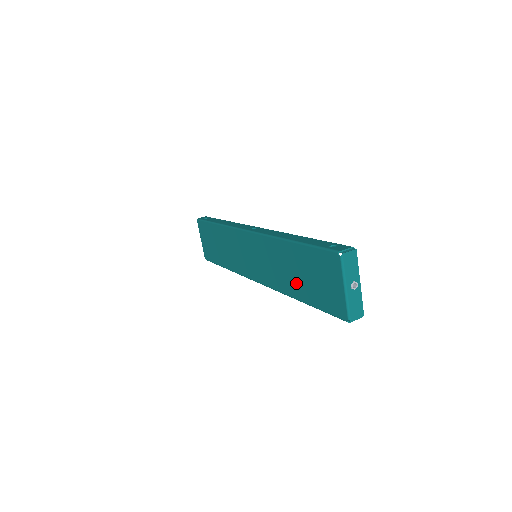
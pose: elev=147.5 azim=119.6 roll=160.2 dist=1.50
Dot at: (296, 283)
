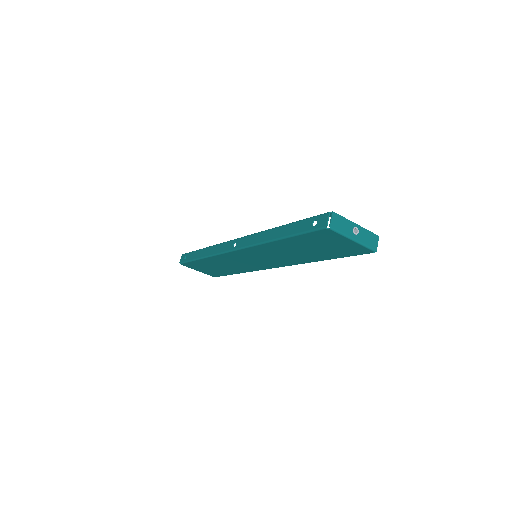
Dot at: (309, 255)
